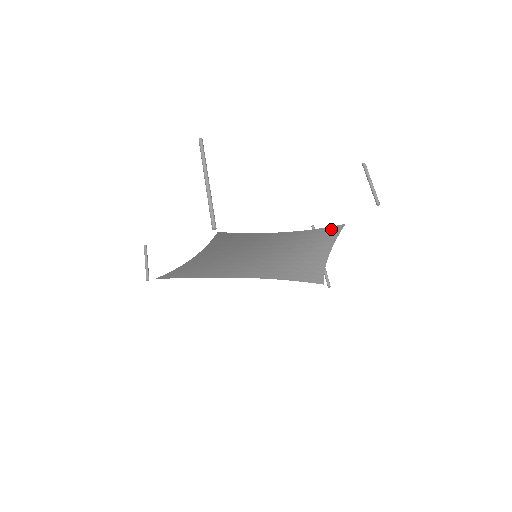
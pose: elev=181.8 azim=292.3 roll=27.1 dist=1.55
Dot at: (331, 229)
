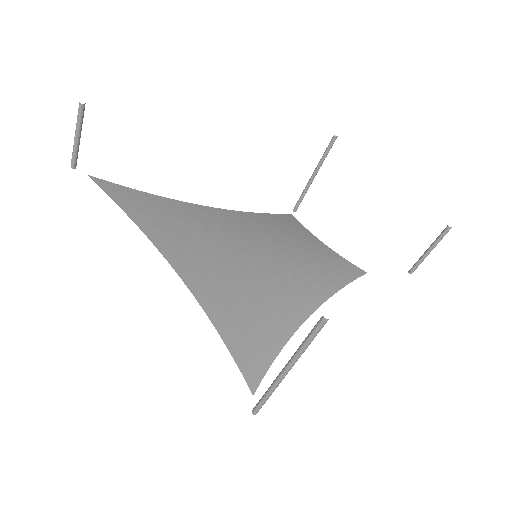
Dot at: (351, 276)
